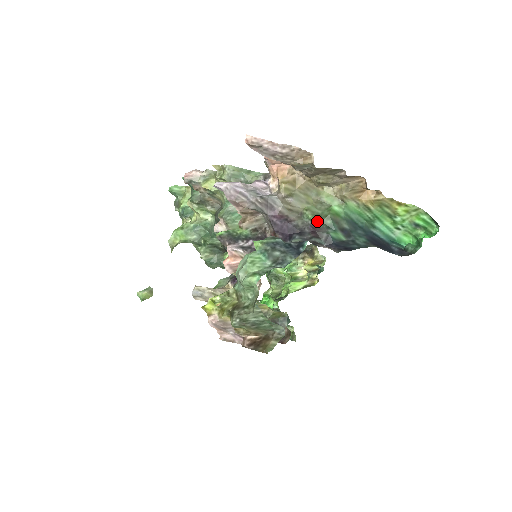
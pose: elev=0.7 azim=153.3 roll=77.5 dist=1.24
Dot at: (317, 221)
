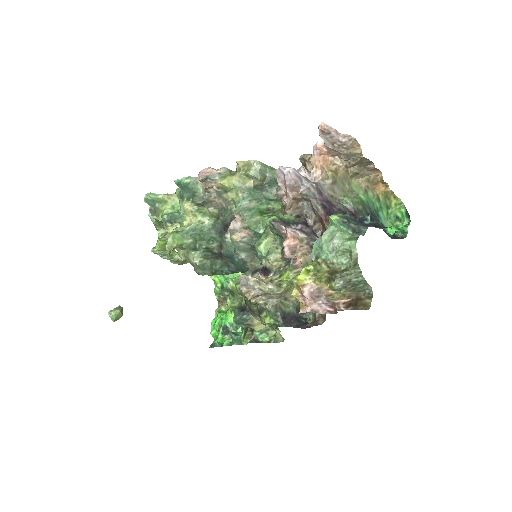
Dot at: (354, 206)
